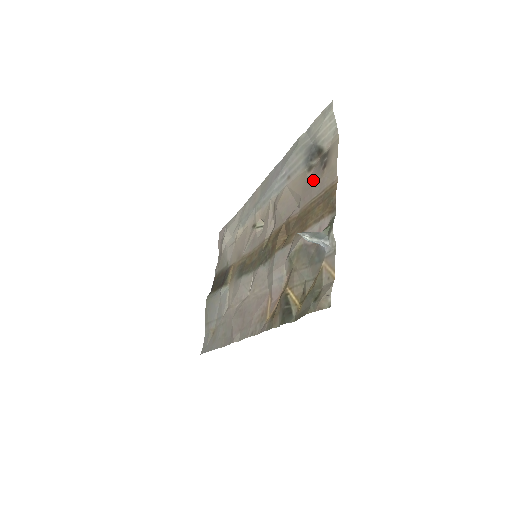
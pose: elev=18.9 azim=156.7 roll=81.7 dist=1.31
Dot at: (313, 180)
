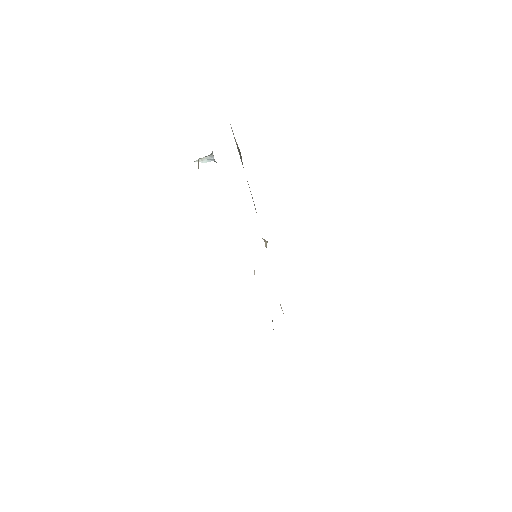
Dot at: occluded
